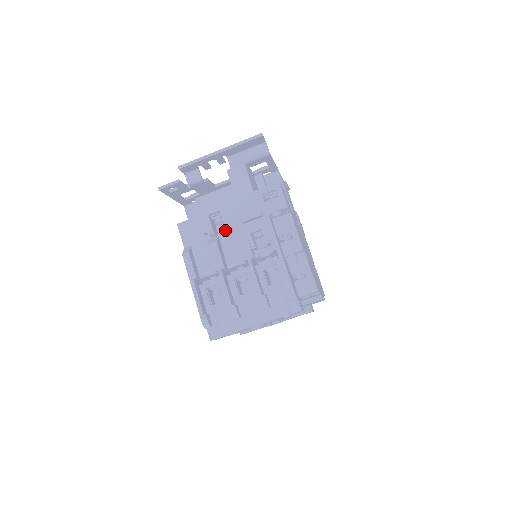
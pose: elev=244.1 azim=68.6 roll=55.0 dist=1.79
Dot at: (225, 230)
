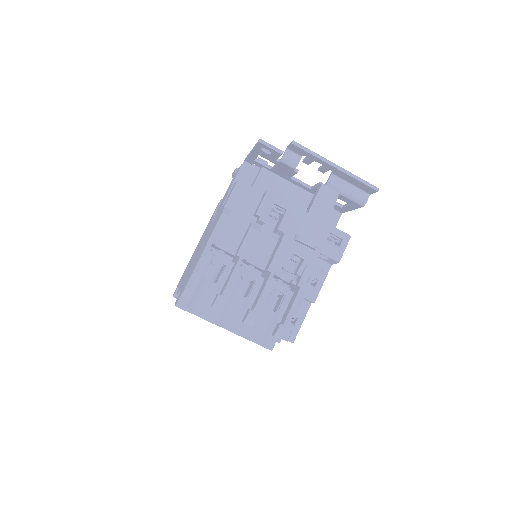
Dot at: (271, 226)
